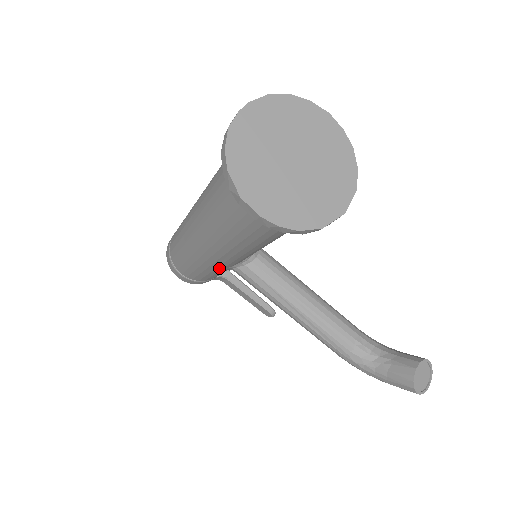
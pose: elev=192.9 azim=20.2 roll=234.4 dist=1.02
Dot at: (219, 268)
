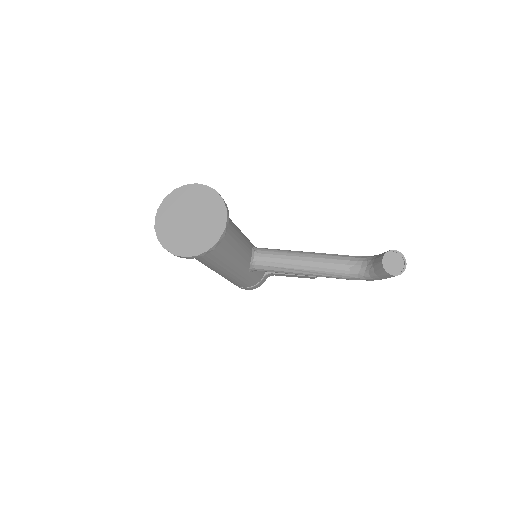
Dot at: (243, 275)
